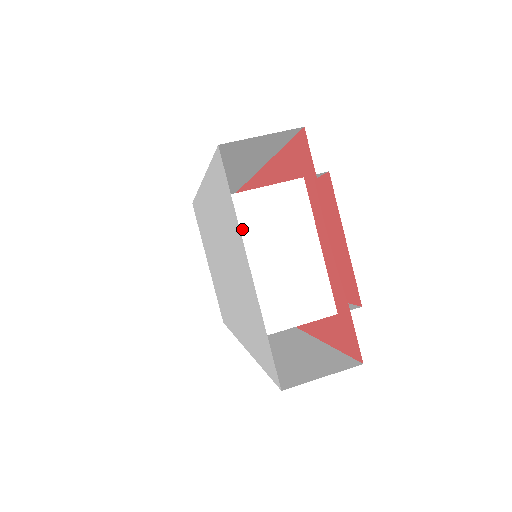
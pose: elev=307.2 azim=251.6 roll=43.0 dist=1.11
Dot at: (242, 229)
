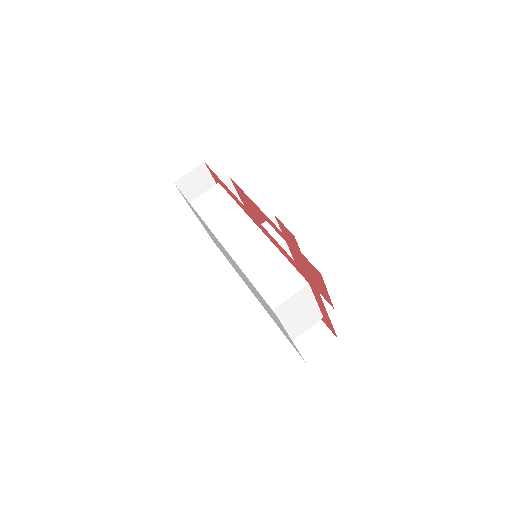
Dot at: (280, 317)
